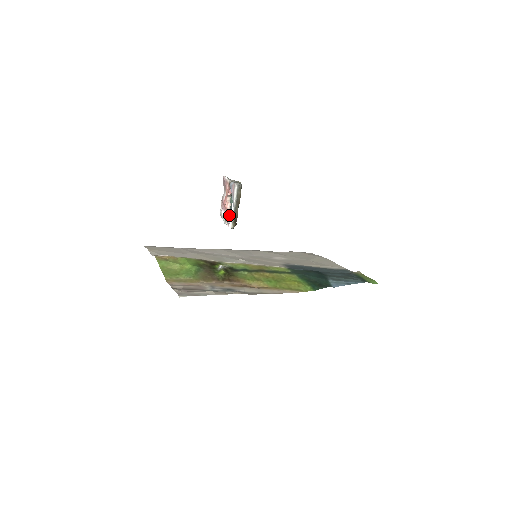
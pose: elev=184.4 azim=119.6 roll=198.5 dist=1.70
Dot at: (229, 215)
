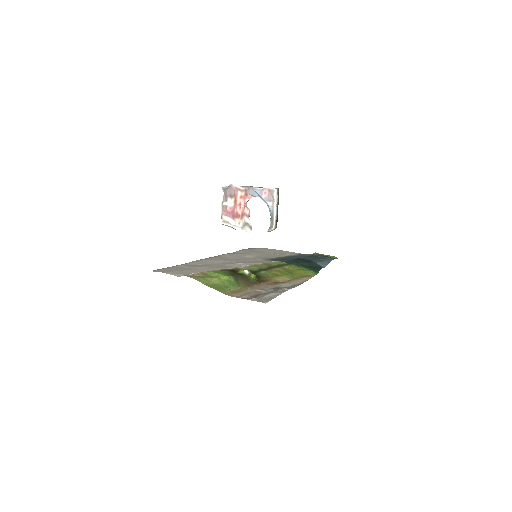
Dot at: (249, 220)
